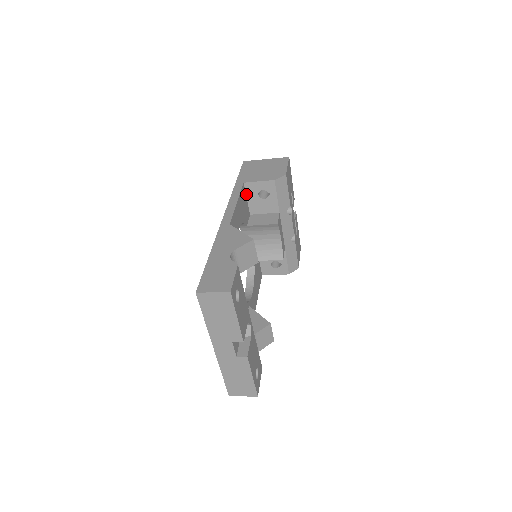
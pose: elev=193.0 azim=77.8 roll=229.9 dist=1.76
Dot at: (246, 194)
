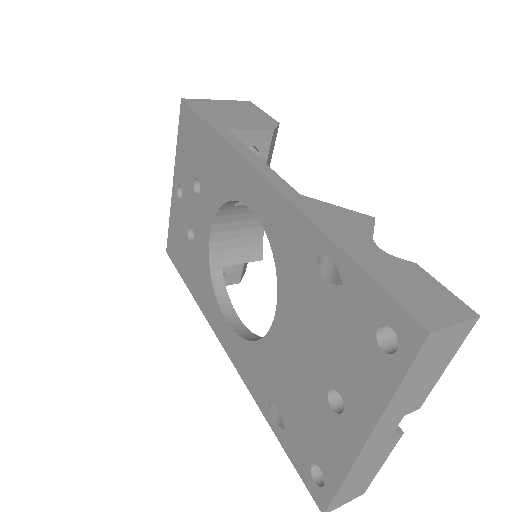
Dot at: occluded
